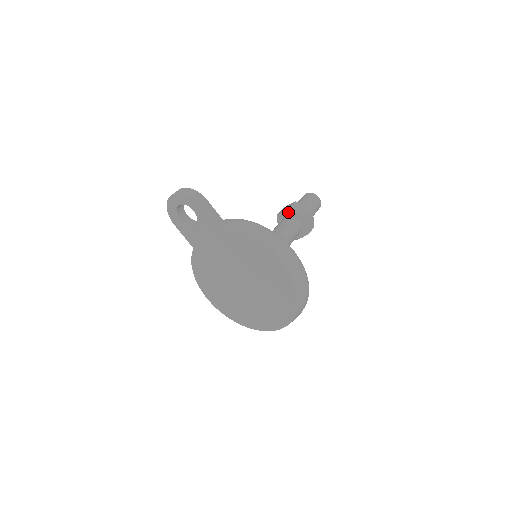
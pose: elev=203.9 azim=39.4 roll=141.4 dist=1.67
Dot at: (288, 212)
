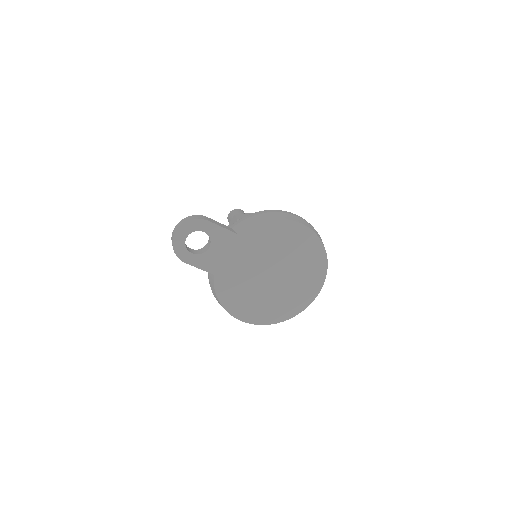
Dot at: occluded
